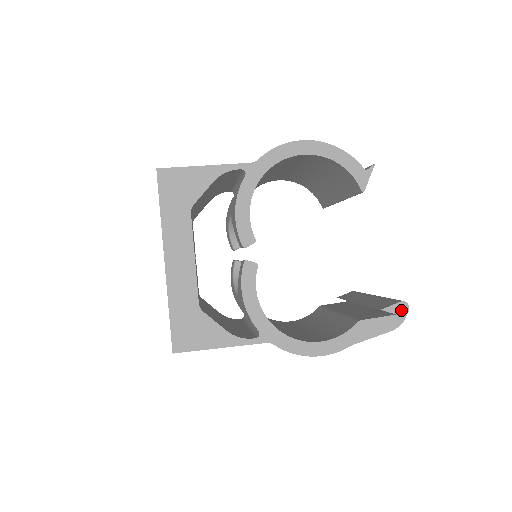
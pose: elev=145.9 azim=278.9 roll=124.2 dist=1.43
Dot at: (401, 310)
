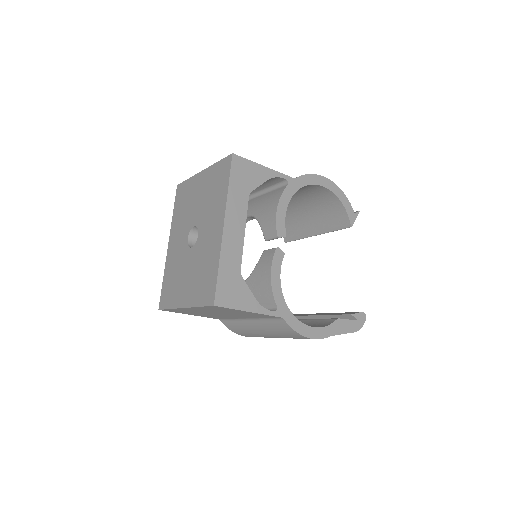
Dot at: (362, 318)
